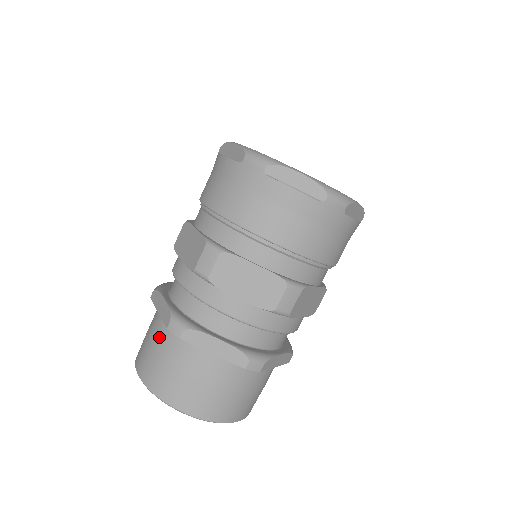
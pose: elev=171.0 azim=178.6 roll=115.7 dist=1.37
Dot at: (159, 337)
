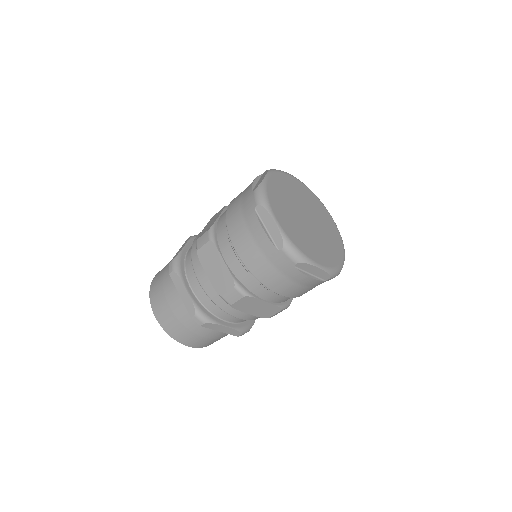
Dot at: occluded
